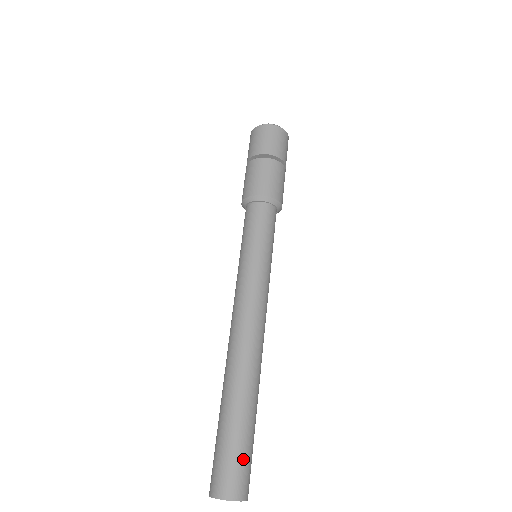
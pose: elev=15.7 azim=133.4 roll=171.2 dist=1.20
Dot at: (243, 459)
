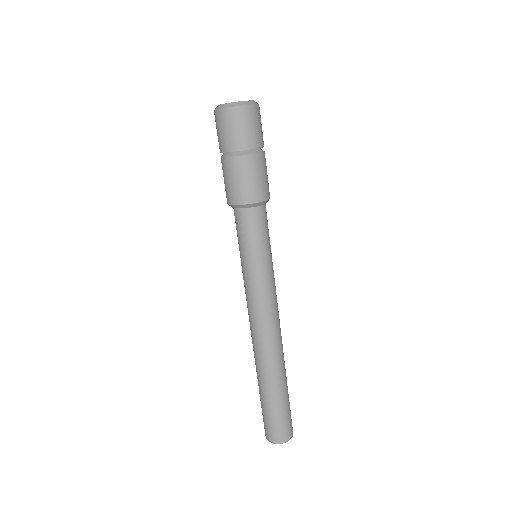
Dot at: (290, 413)
